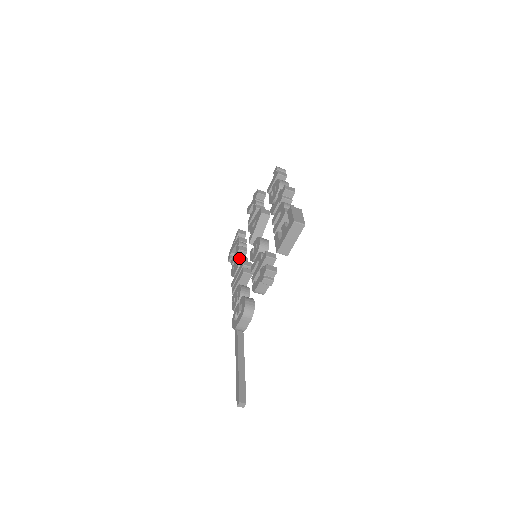
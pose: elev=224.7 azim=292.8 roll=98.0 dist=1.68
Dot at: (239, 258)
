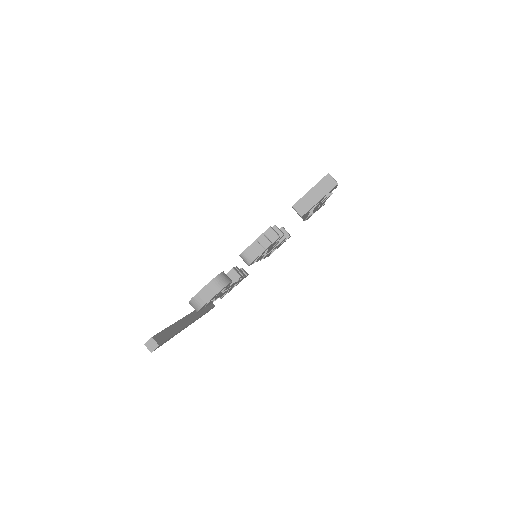
Dot at: occluded
